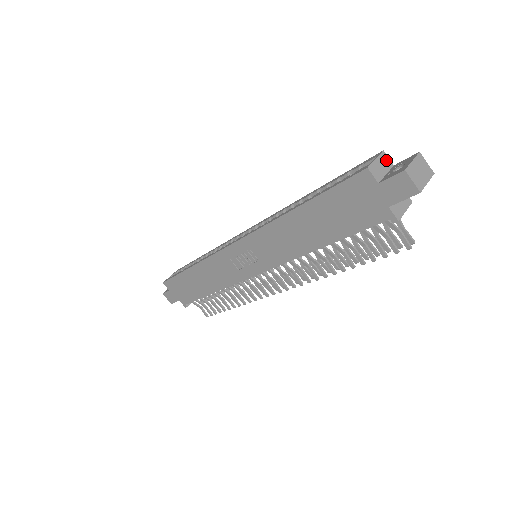
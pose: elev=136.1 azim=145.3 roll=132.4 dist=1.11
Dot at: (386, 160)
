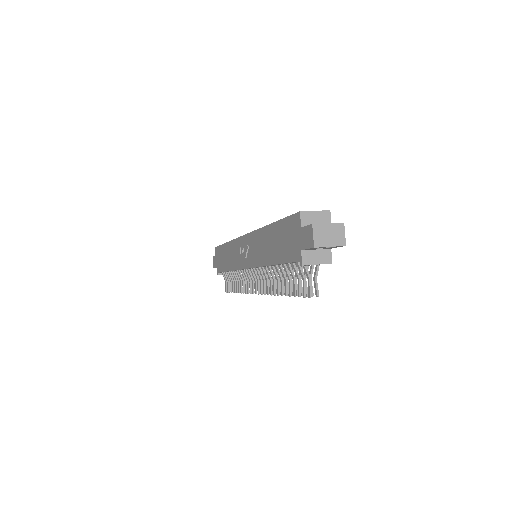
Dot at: (326, 218)
